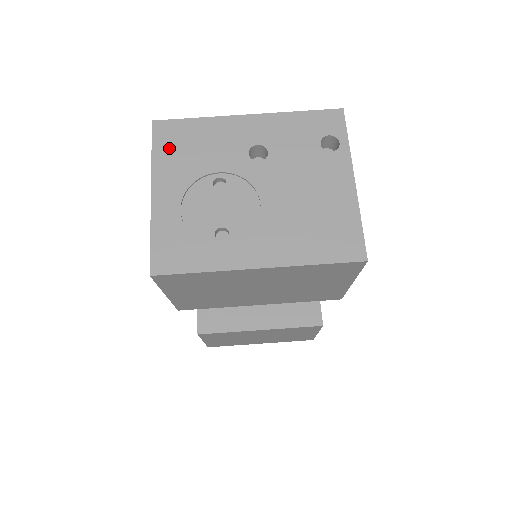
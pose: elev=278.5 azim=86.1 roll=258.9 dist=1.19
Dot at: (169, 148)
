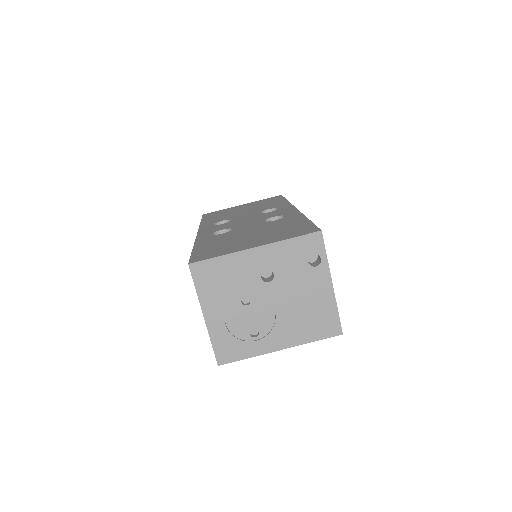
Dot at: (206, 283)
